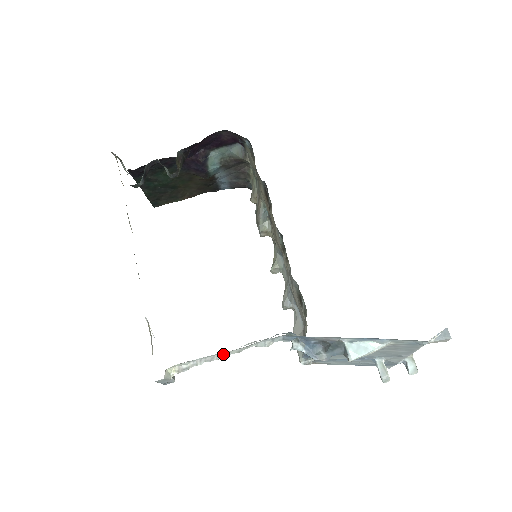
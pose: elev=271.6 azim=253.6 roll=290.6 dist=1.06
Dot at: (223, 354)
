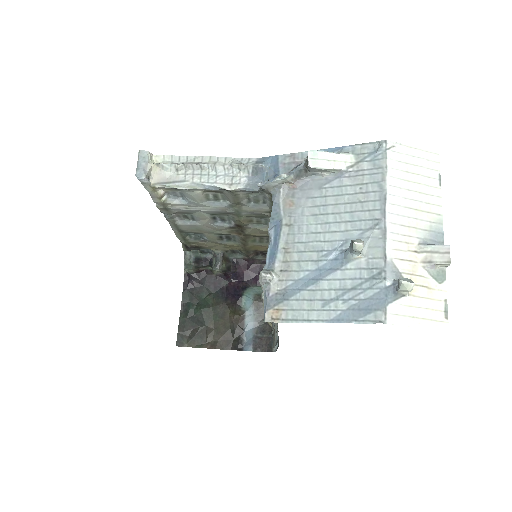
Dot at: (201, 163)
